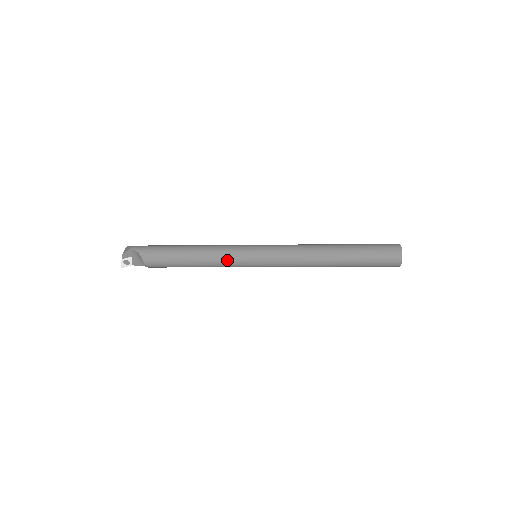
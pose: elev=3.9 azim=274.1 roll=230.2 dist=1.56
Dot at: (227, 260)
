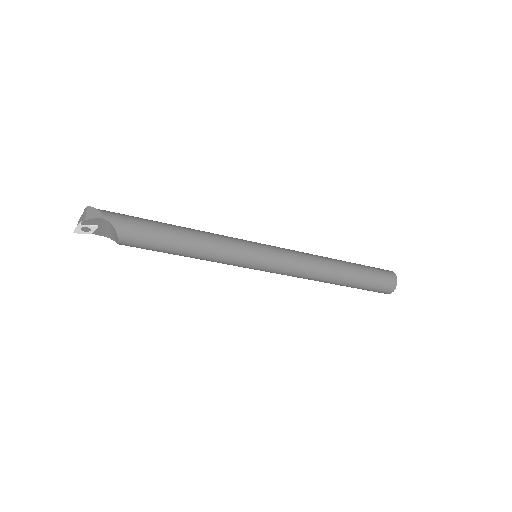
Dot at: (227, 258)
